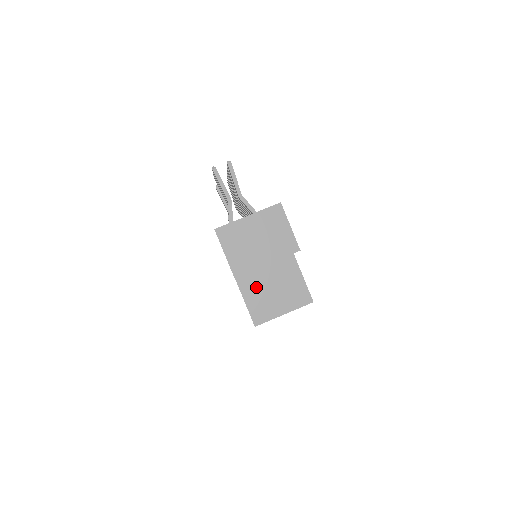
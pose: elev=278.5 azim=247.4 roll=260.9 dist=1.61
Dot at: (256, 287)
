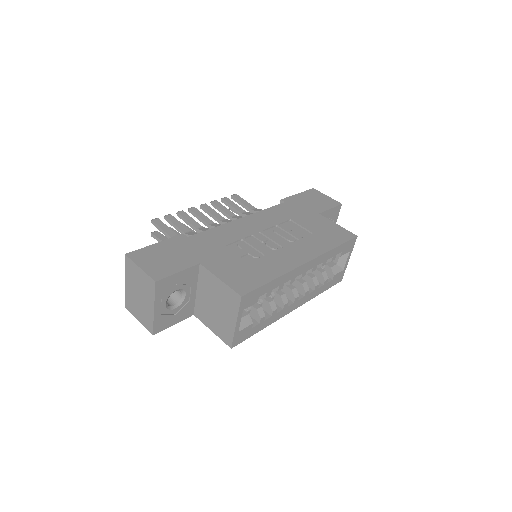
Dot at: (208, 314)
